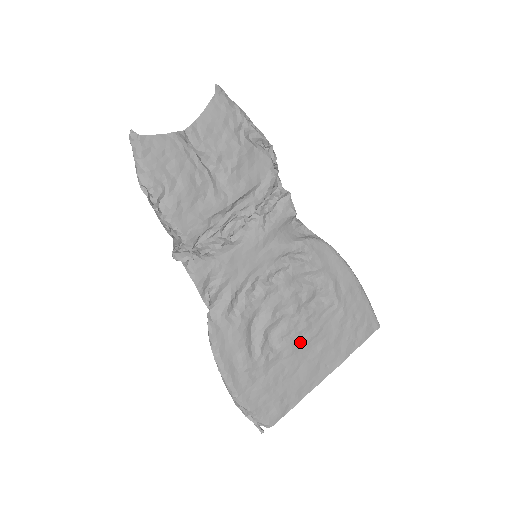
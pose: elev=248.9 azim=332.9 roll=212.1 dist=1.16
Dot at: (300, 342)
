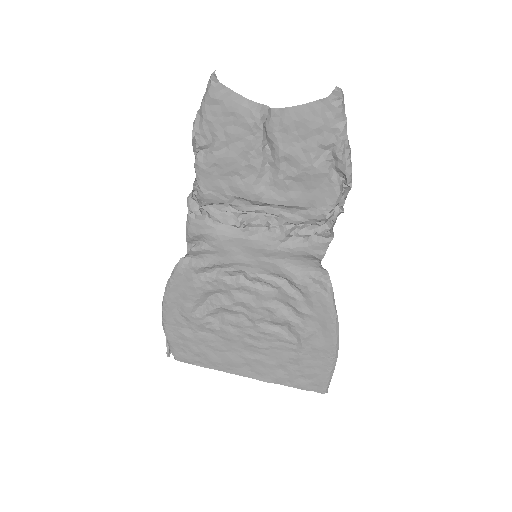
Dot at: (242, 339)
